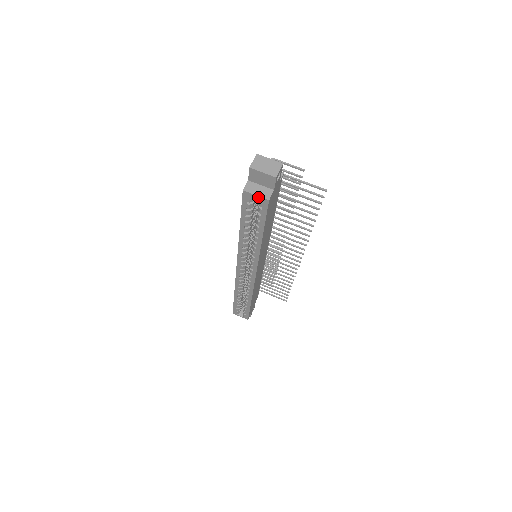
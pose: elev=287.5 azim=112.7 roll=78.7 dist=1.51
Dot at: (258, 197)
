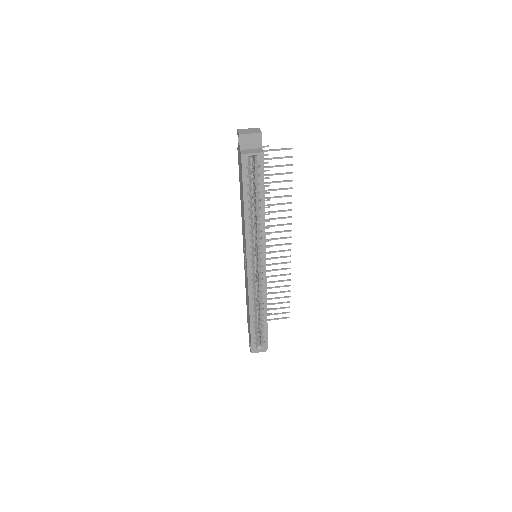
Dot at: (254, 154)
